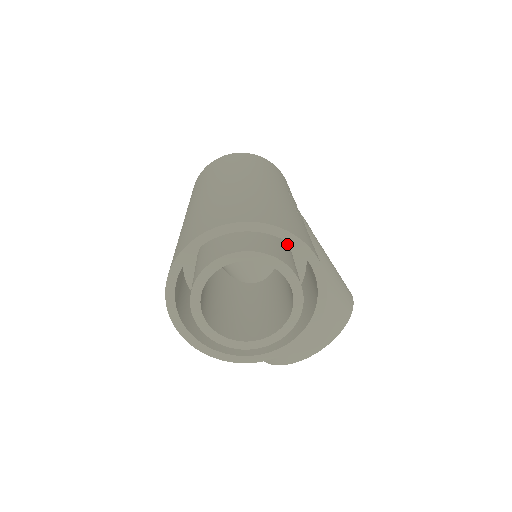
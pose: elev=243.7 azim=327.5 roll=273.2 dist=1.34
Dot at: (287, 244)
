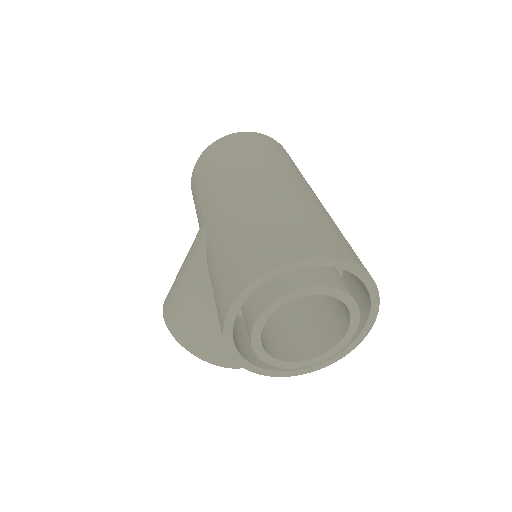
Dot at: occluded
